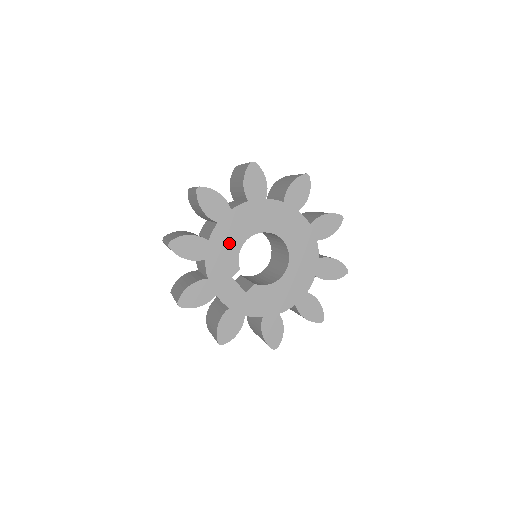
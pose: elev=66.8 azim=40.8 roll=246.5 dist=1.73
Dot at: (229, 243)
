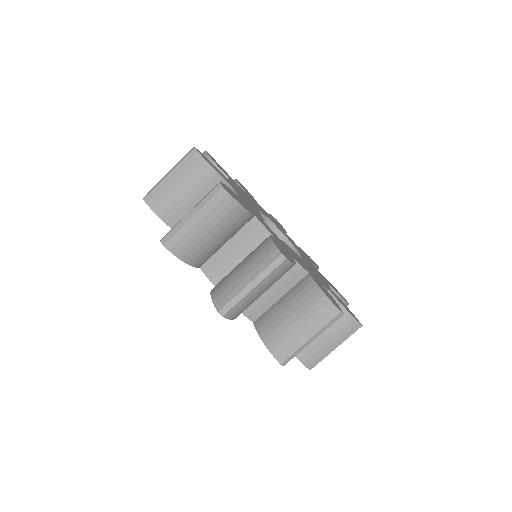
Dot at: (246, 198)
